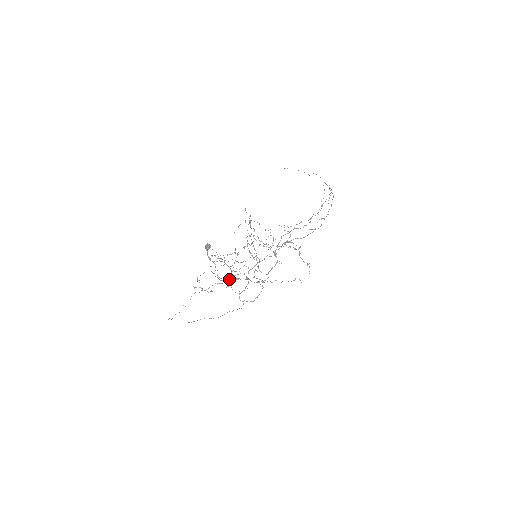
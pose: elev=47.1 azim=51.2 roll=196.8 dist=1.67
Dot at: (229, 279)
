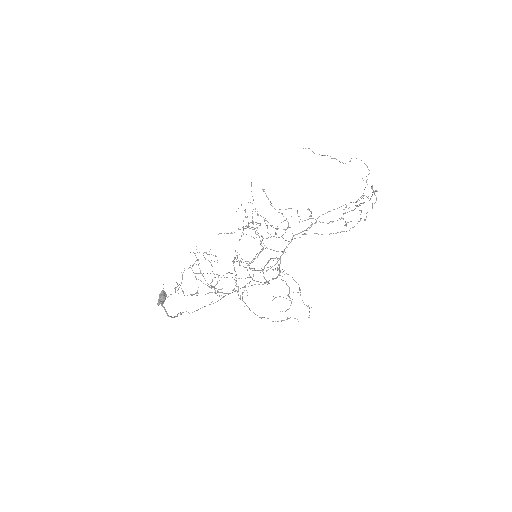
Dot at: occluded
